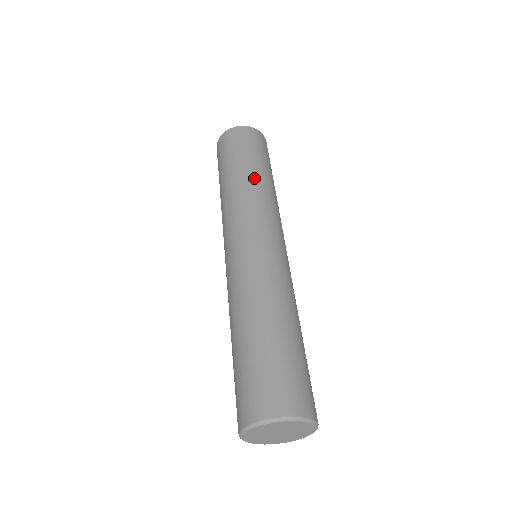
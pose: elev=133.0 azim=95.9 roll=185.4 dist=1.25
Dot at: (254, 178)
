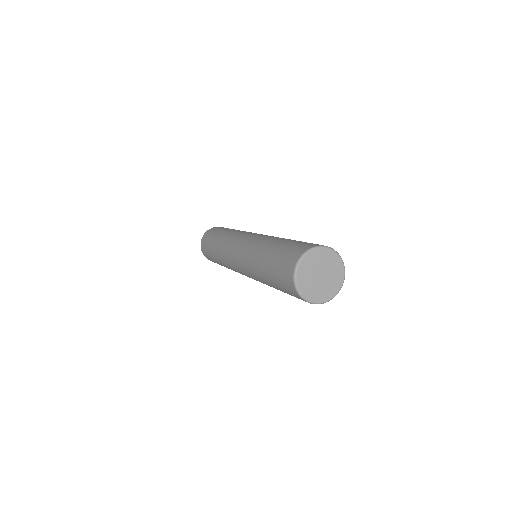
Dot at: (228, 232)
